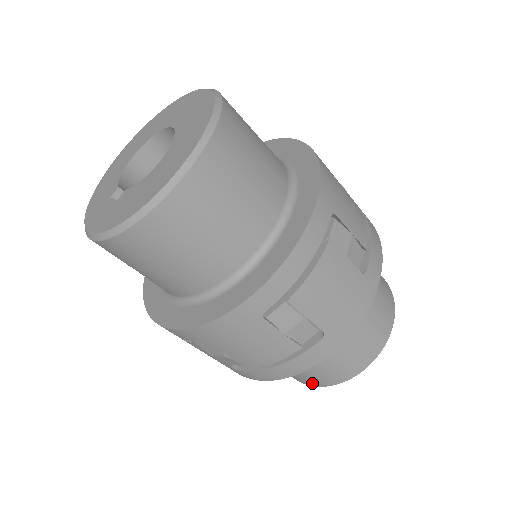
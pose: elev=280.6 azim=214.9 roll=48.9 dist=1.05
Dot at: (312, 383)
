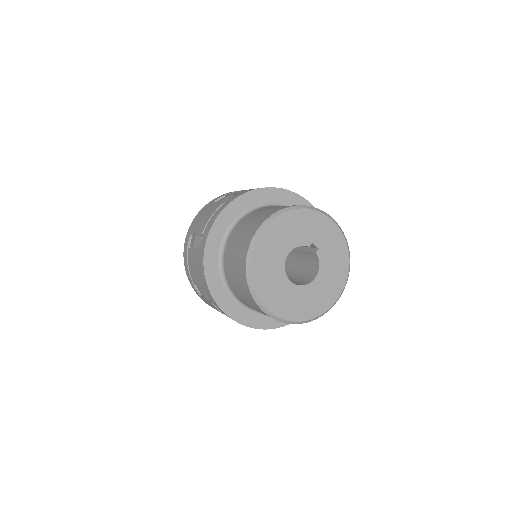
Dot at: (245, 249)
